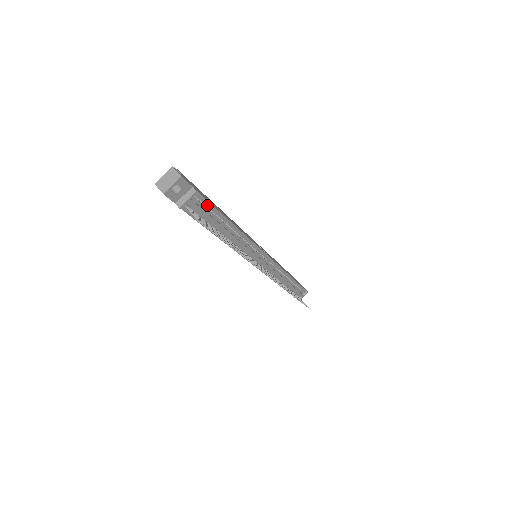
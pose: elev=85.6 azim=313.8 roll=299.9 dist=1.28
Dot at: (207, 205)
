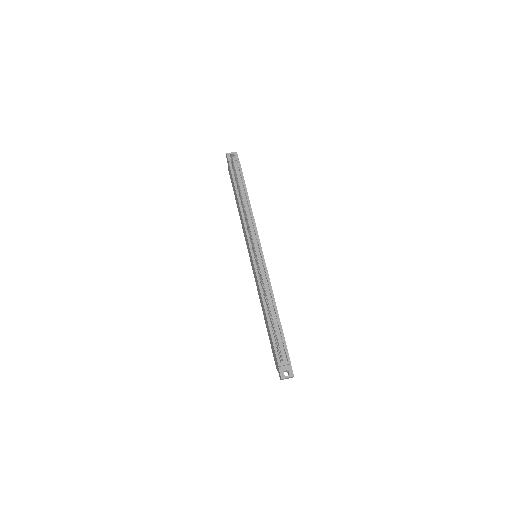
Dot at: (241, 172)
